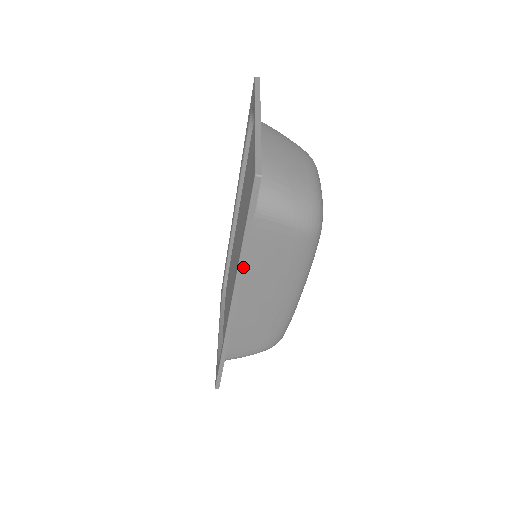
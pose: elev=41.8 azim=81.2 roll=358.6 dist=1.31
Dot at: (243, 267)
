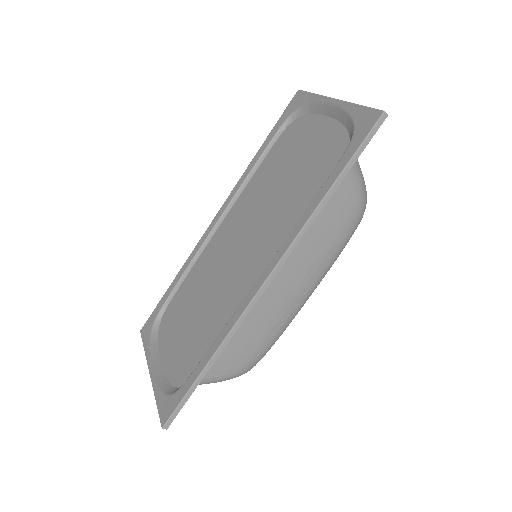
Dot at: (314, 219)
